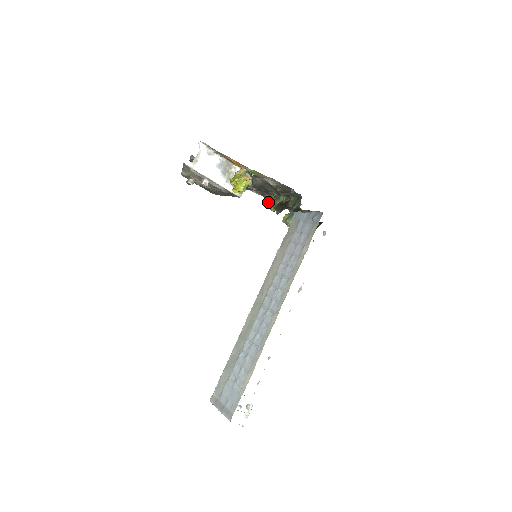
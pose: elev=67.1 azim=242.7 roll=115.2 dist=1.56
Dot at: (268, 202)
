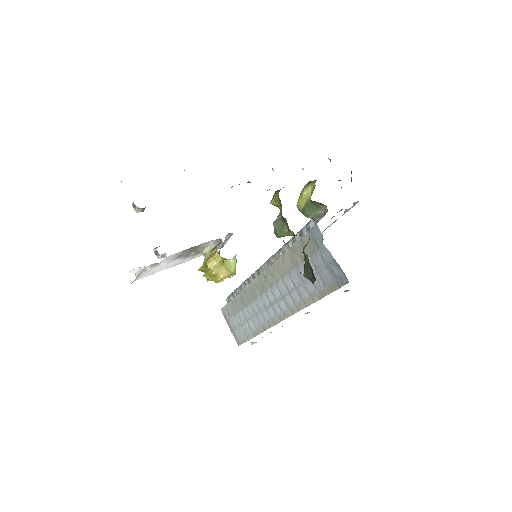
Dot at: (273, 200)
